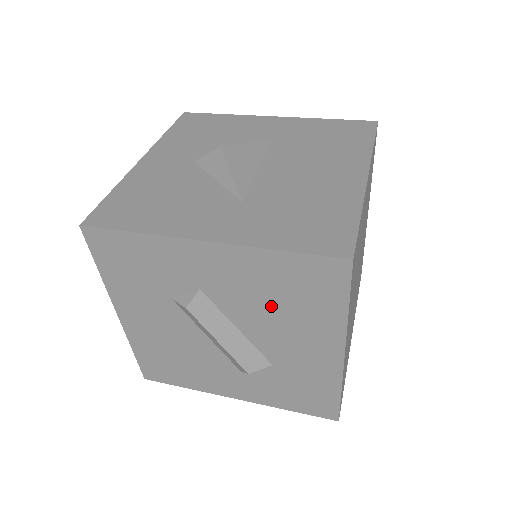
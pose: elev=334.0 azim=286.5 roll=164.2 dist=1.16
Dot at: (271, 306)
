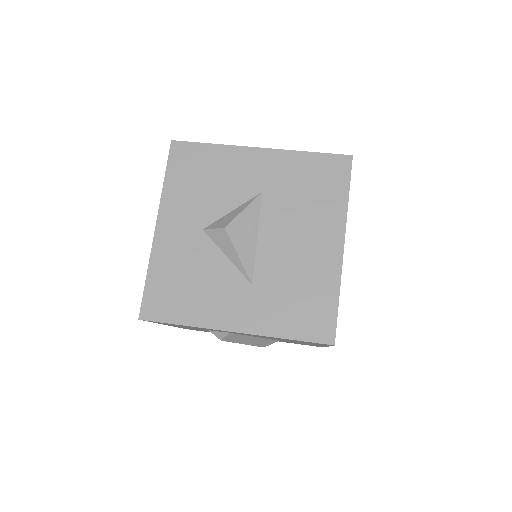
Dot at: (279, 339)
